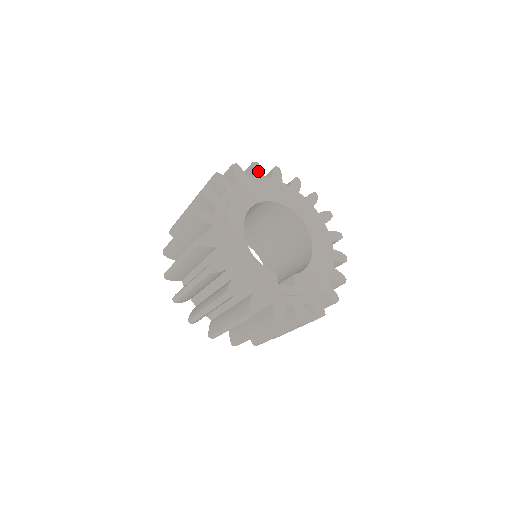
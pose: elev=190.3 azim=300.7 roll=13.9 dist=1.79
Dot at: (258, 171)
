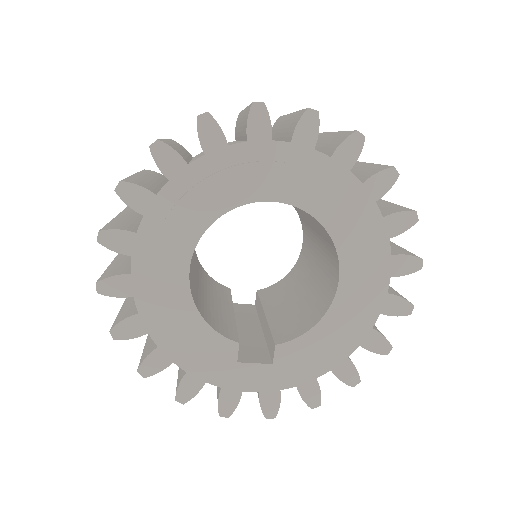
Dot at: (259, 126)
